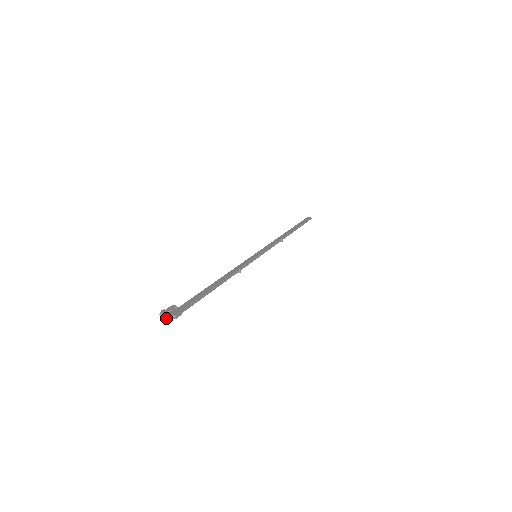
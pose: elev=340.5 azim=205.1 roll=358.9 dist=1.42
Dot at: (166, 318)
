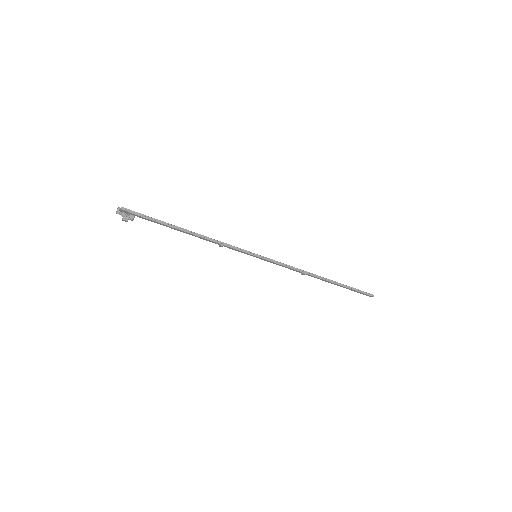
Dot at: (122, 218)
